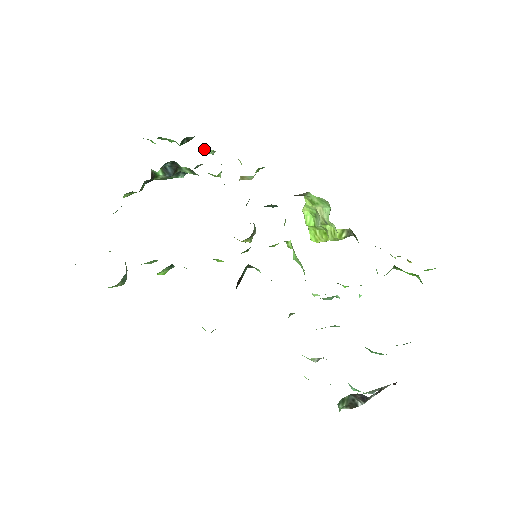
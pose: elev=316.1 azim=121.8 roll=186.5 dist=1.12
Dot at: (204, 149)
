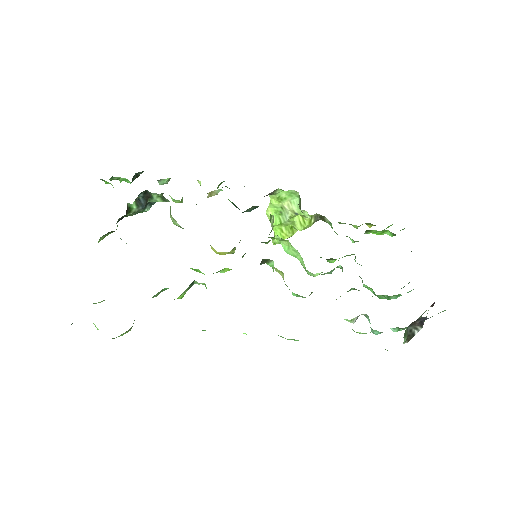
Dot at: occluded
